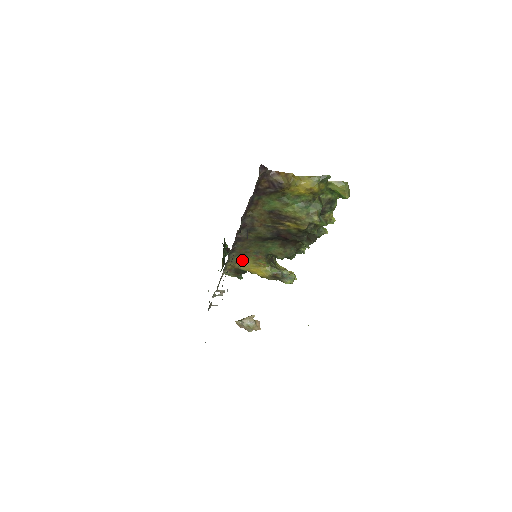
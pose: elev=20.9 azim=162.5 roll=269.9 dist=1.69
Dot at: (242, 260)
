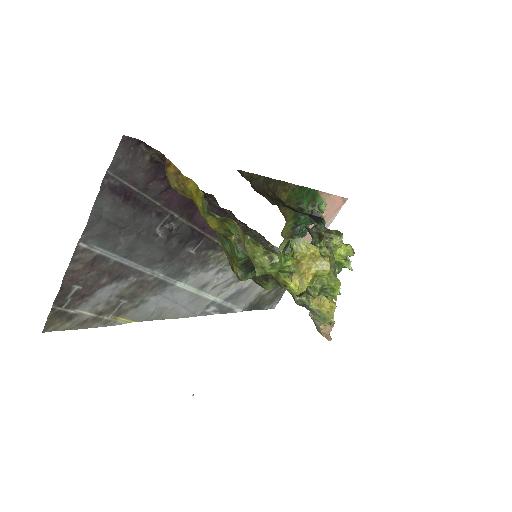
Dot at: occluded
